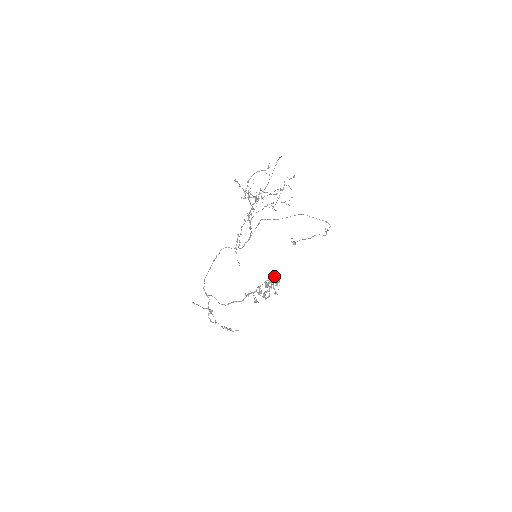
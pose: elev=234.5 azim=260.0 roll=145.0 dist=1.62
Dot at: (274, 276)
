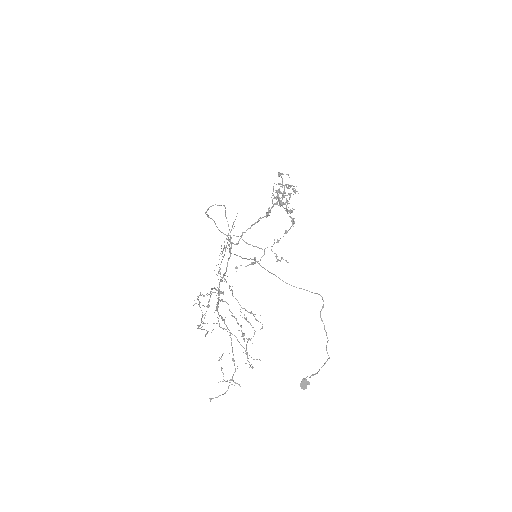
Dot at: (278, 176)
